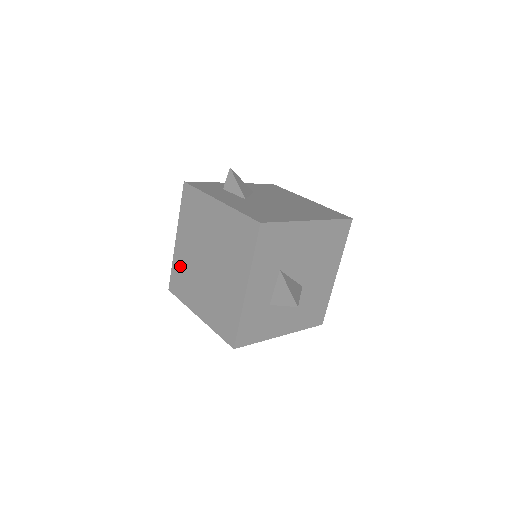
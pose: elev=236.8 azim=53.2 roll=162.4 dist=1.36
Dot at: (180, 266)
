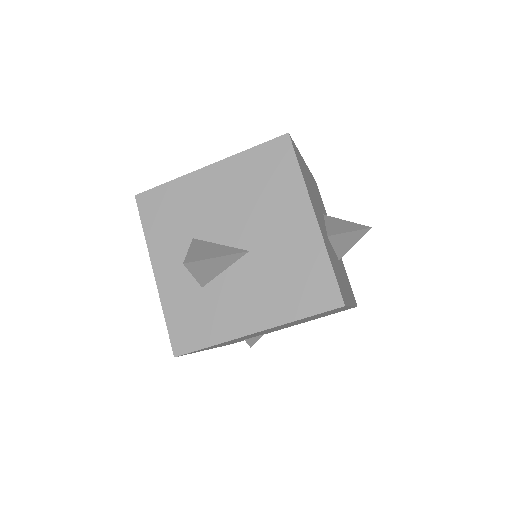
Dot at: occluded
